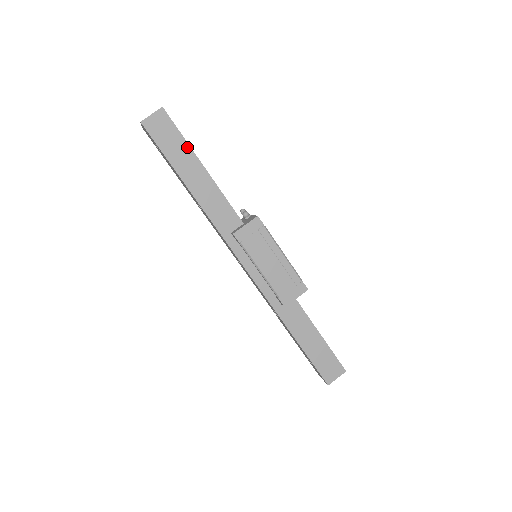
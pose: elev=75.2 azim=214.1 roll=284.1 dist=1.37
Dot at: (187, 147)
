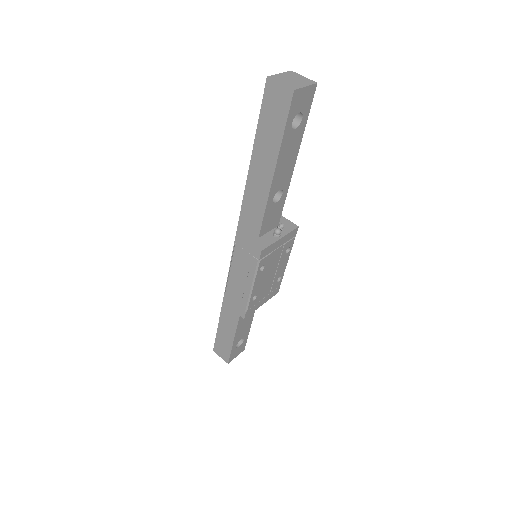
Dot at: (278, 143)
